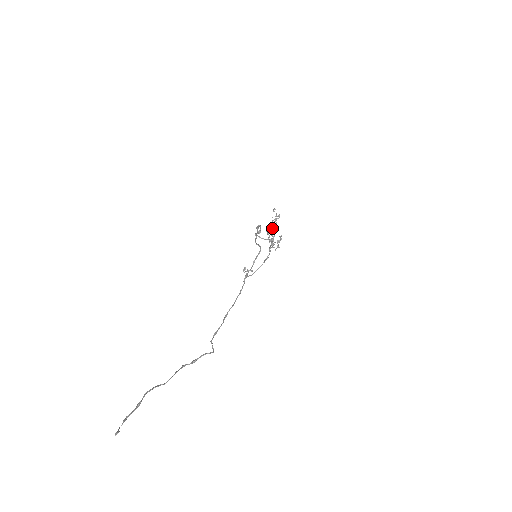
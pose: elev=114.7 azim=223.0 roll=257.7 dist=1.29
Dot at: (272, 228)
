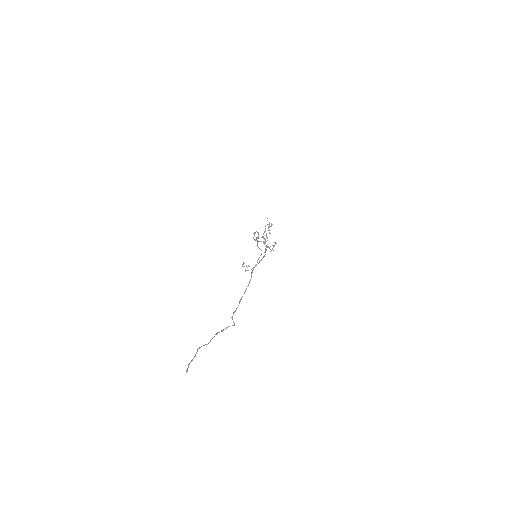
Dot at: (266, 234)
